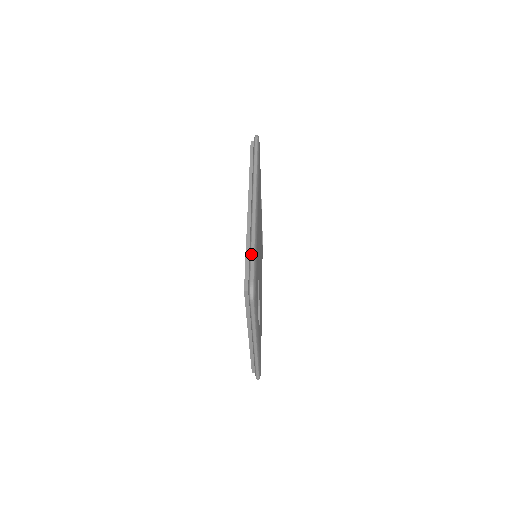
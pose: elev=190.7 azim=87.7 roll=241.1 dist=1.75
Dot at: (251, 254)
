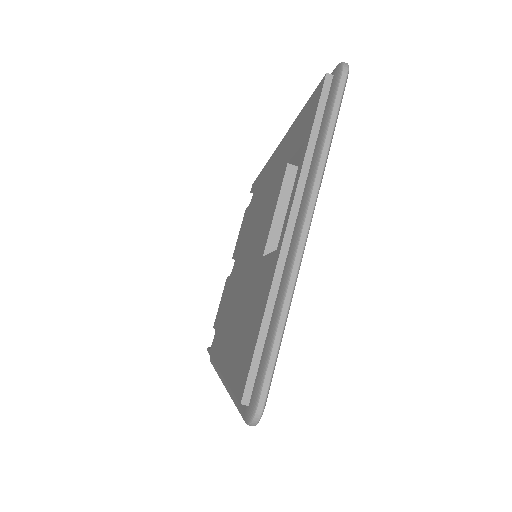
Dot at: occluded
